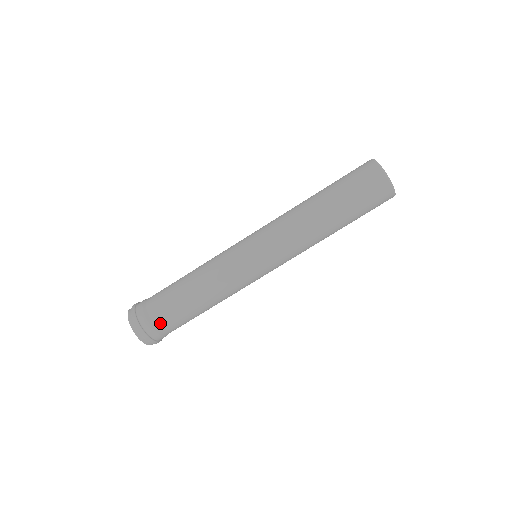
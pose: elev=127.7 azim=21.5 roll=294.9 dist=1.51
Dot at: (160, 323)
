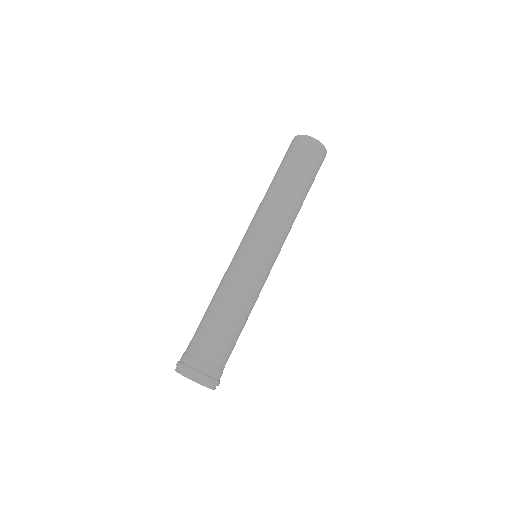
Dot at: (225, 363)
